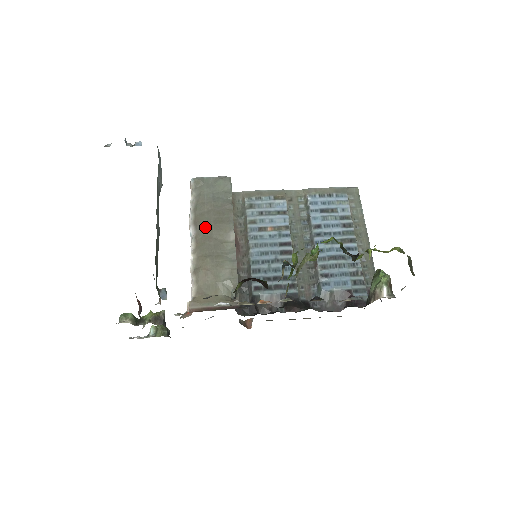
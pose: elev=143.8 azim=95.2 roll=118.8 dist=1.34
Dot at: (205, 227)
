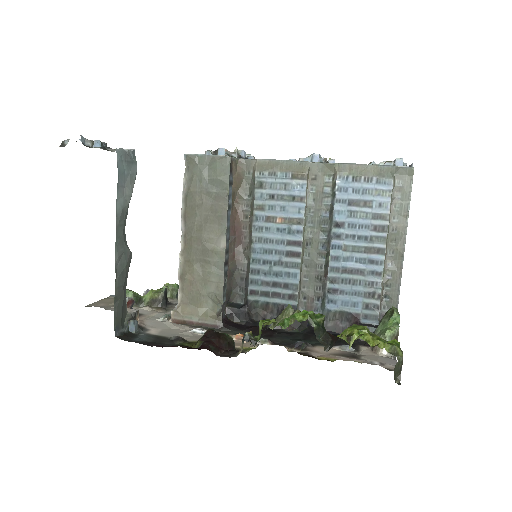
Dot at: (194, 226)
